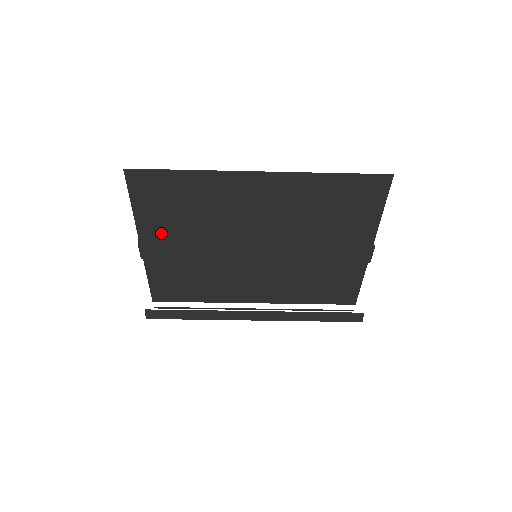
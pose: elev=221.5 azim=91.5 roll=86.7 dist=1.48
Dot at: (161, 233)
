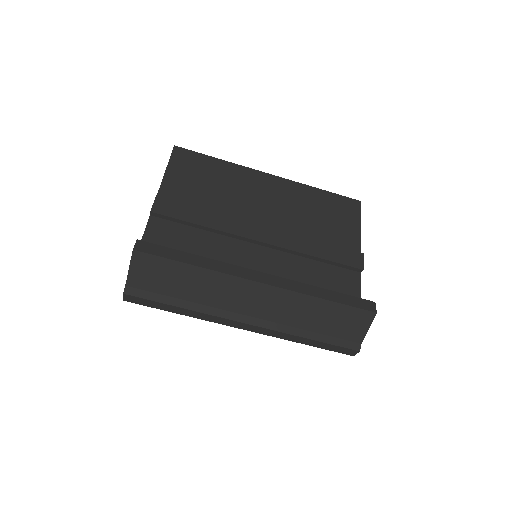
Dot at: (179, 199)
